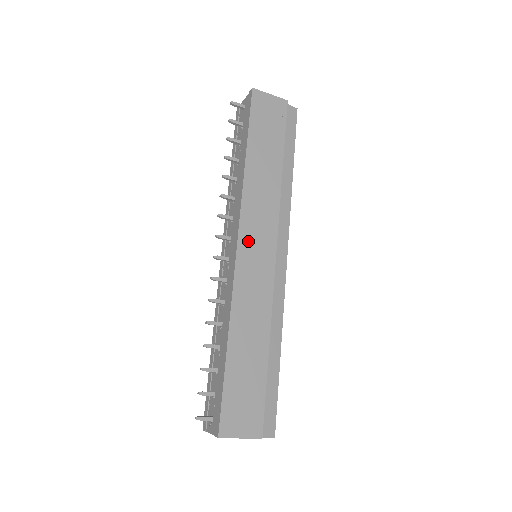
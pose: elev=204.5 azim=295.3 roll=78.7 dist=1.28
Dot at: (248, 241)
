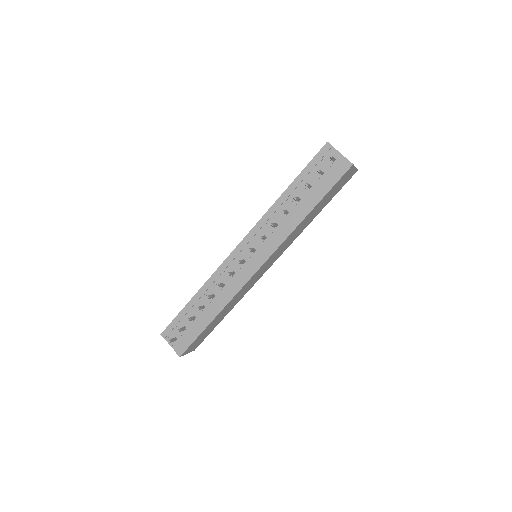
Dot at: (266, 264)
